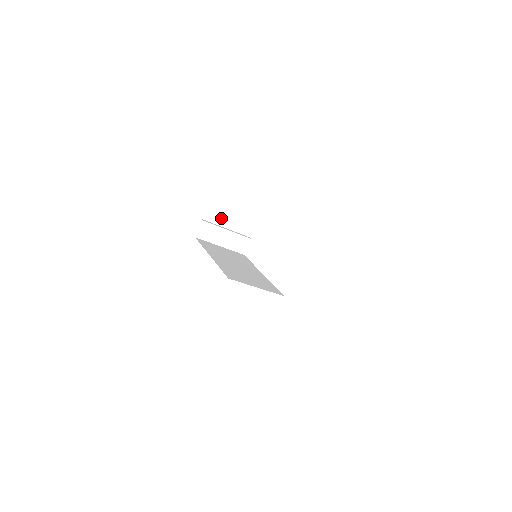
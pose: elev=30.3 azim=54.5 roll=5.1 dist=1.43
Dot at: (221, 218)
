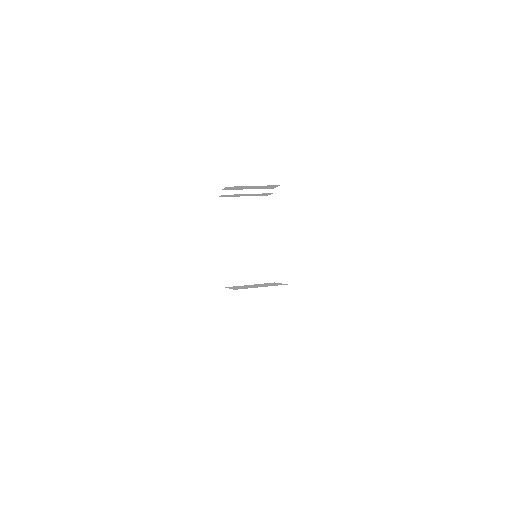
Dot at: (241, 188)
